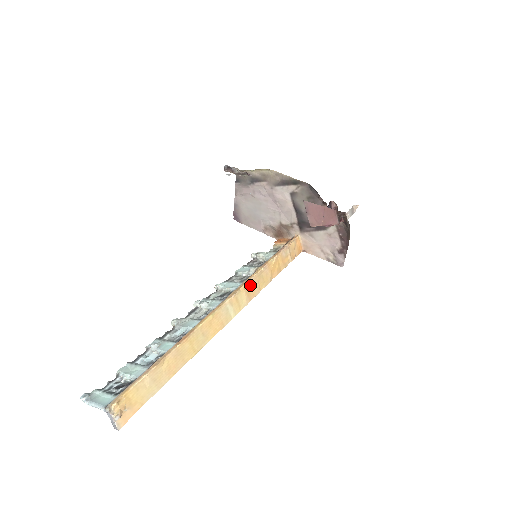
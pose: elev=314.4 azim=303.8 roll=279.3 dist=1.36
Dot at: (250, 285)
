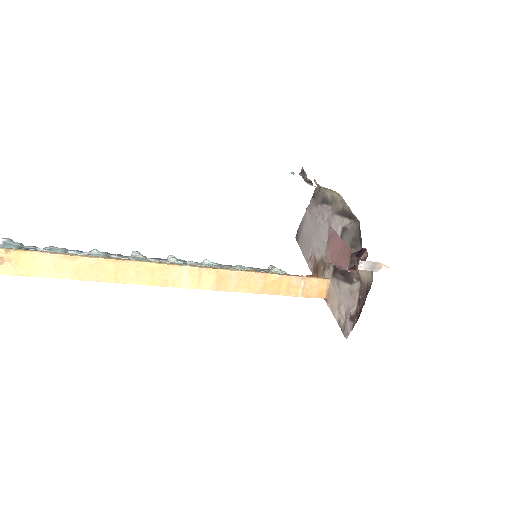
Dot at: (227, 275)
